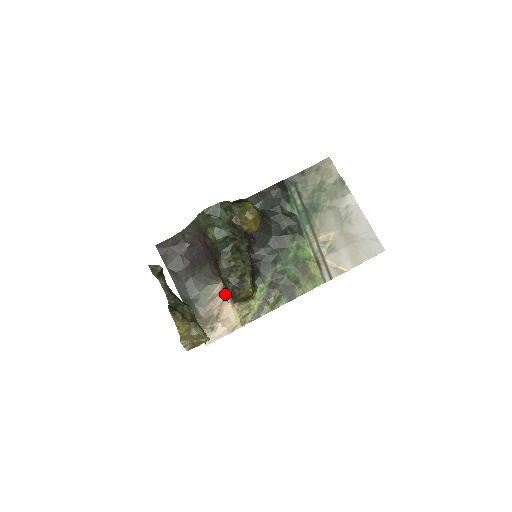
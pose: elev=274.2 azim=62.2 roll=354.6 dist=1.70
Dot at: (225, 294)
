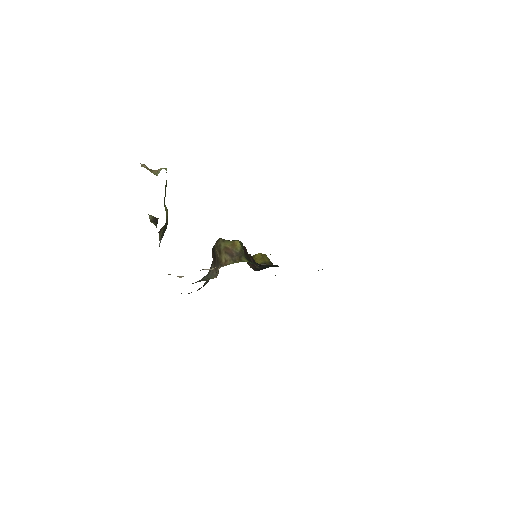
Dot at: occluded
